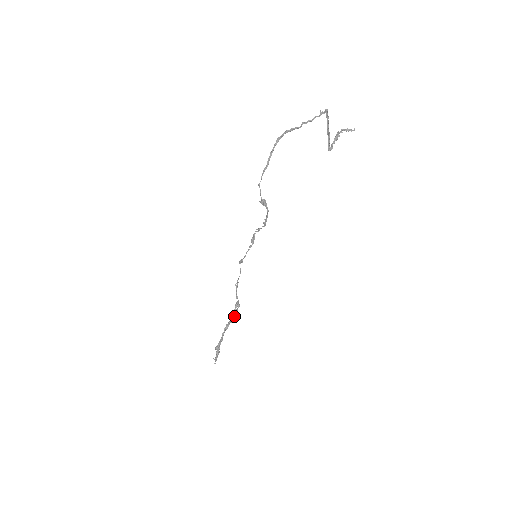
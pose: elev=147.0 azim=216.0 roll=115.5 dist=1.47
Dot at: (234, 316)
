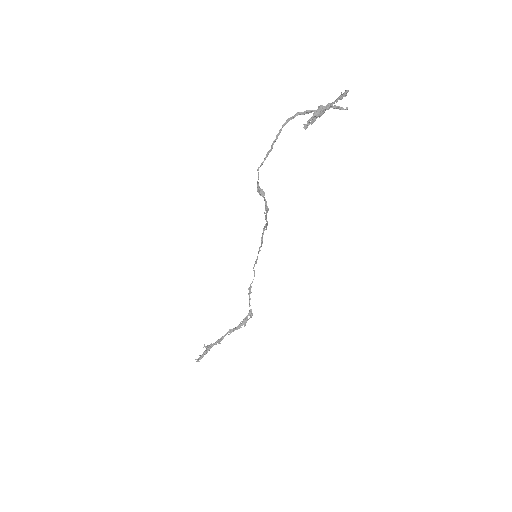
Dot at: (242, 324)
